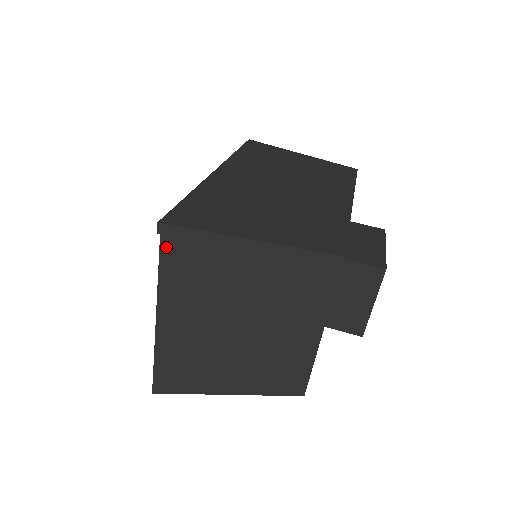
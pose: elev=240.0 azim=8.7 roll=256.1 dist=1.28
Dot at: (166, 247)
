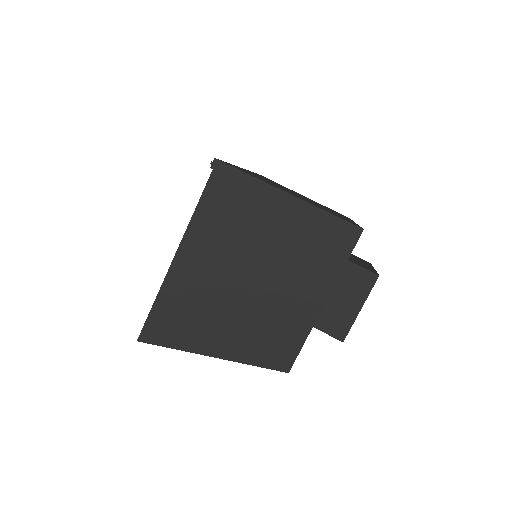
Dot at: (213, 183)
